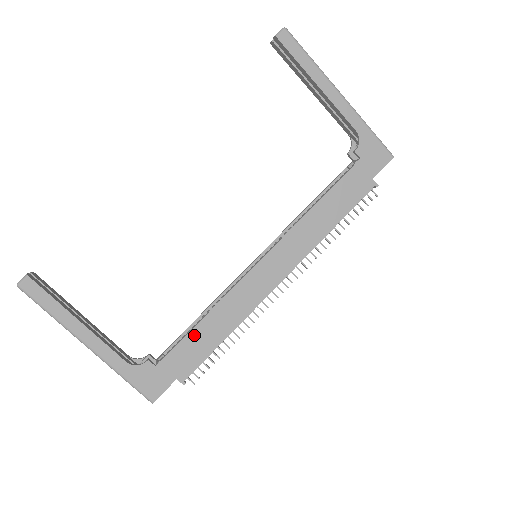
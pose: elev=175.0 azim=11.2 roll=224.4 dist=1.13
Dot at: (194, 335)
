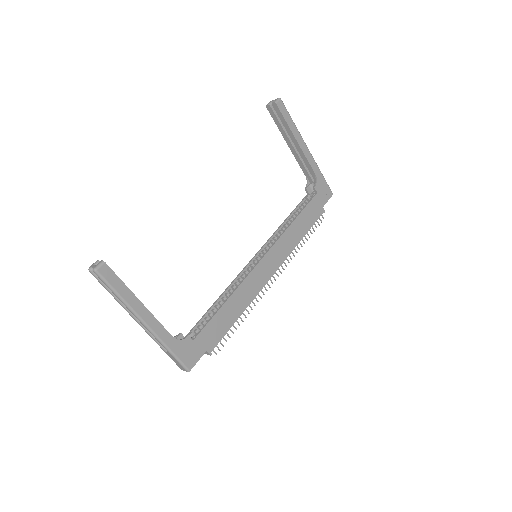
Dot at: (220, 315)
